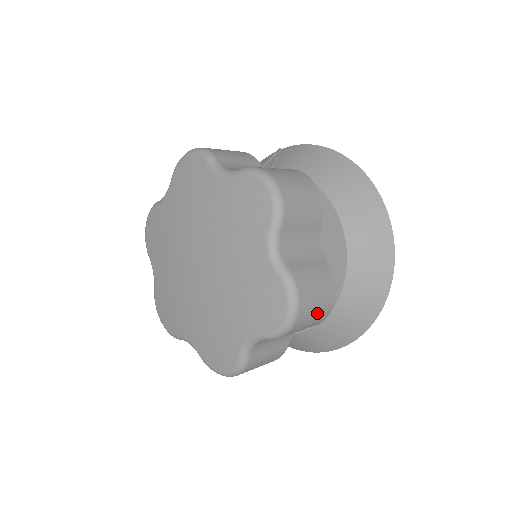
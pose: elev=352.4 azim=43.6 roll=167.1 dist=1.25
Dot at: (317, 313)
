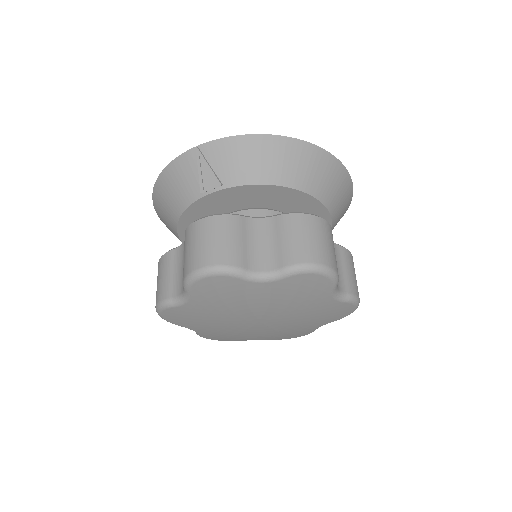
Dot at: occluded
